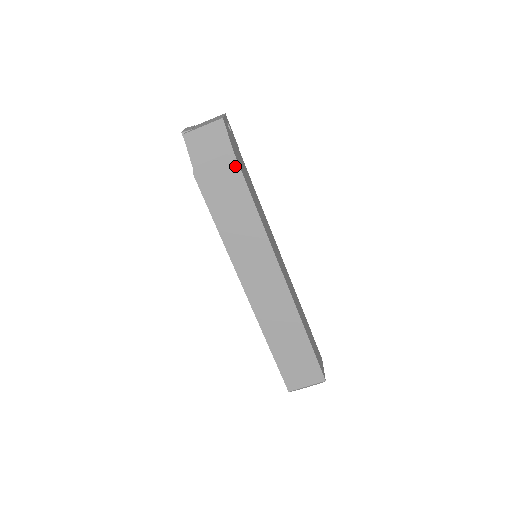
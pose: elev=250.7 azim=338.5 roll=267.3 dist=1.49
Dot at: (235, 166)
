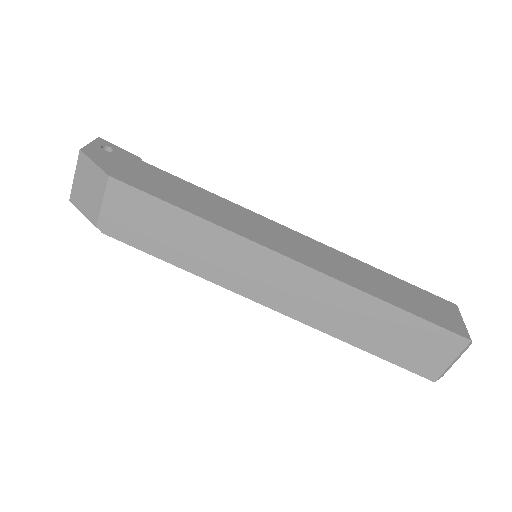
Dot at: (126, 189)
